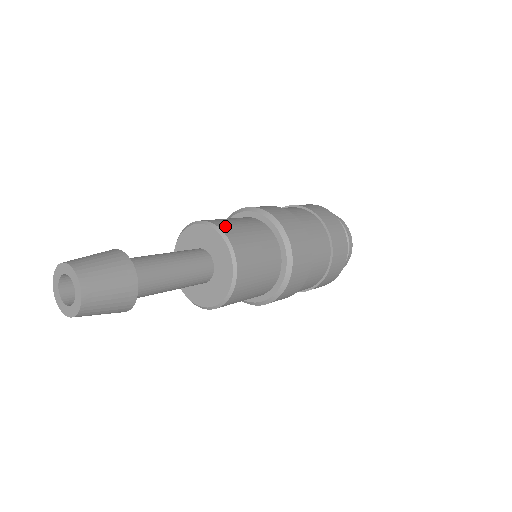
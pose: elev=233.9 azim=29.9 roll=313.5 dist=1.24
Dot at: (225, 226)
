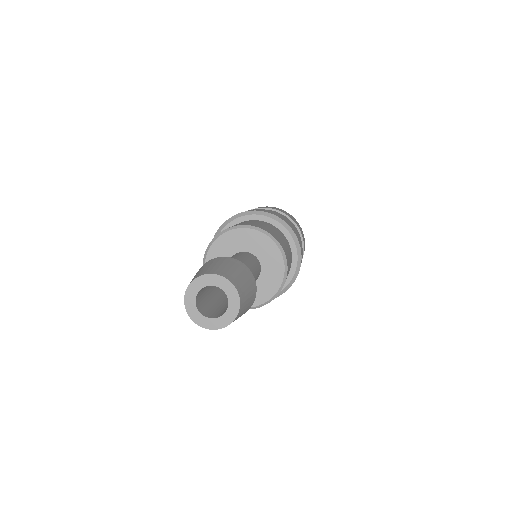
Dot at: occluded
